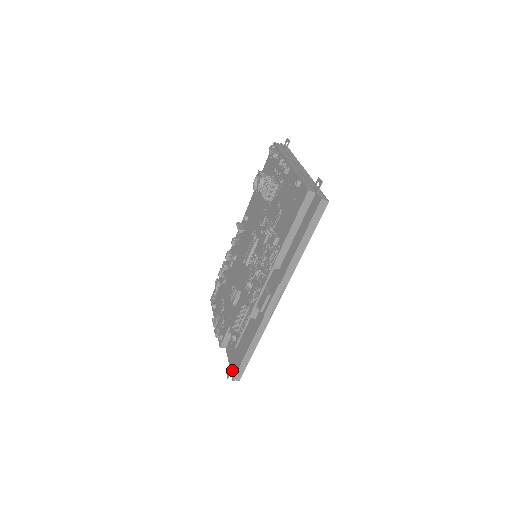
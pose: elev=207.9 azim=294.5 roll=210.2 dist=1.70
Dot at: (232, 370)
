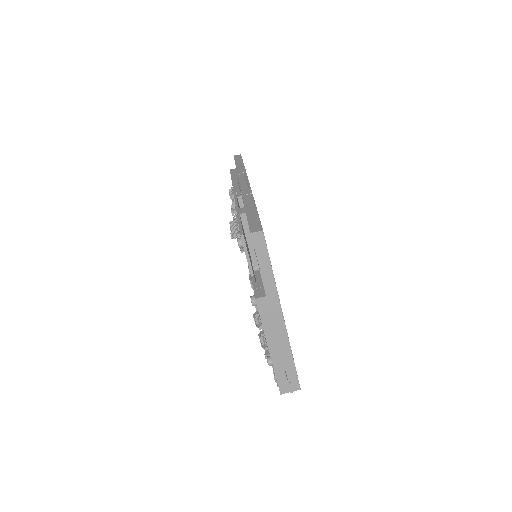
Dot at: occluded
